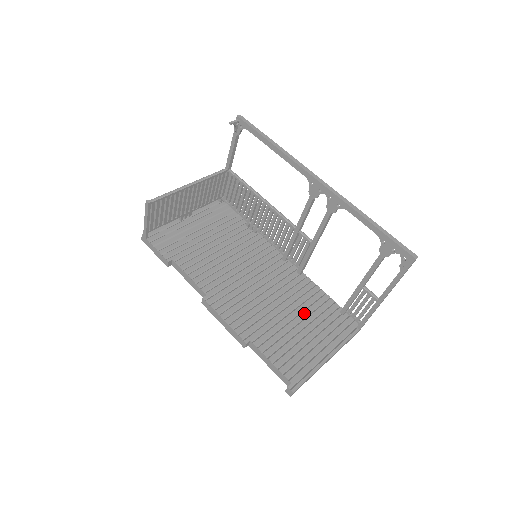
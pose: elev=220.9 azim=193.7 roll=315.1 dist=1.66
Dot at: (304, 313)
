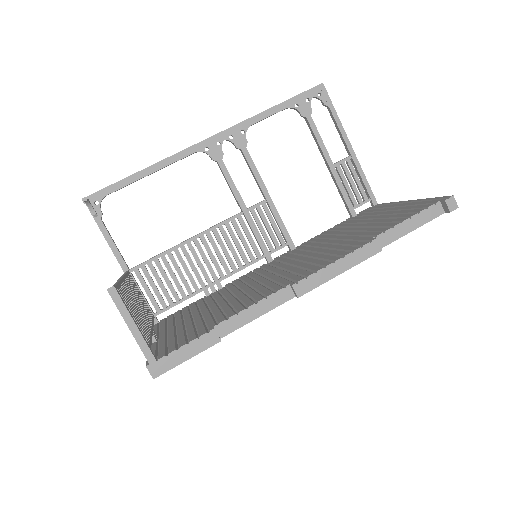
Dot at: (346, 229)
